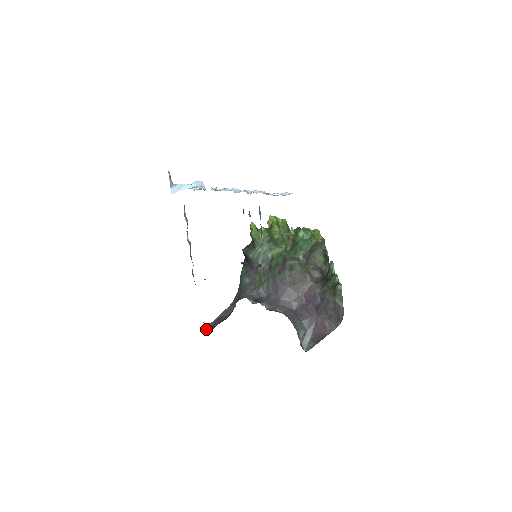
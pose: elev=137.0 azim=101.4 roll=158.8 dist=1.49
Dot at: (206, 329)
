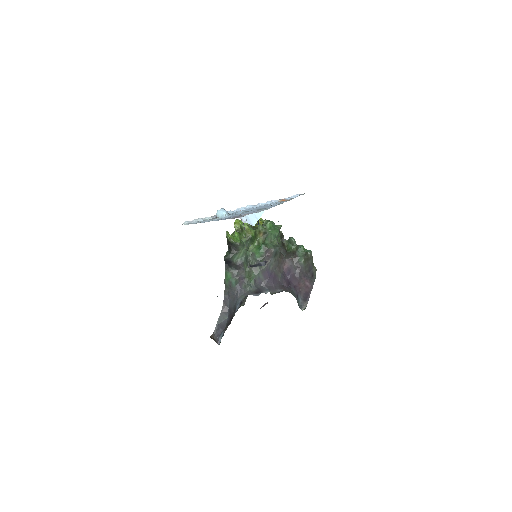
Dot at: occluded
